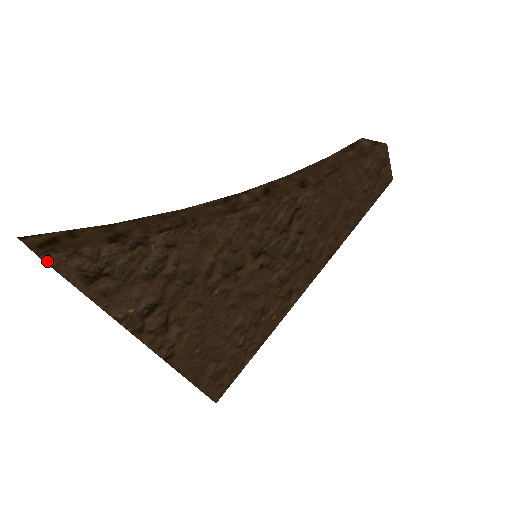
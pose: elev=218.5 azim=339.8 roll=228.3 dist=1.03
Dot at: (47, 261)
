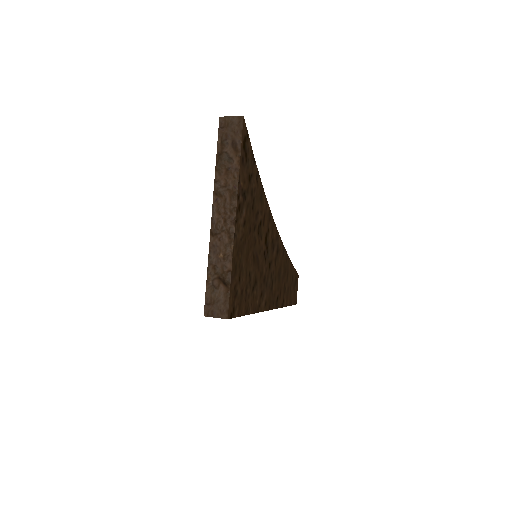
Dot at: (243, 121)
